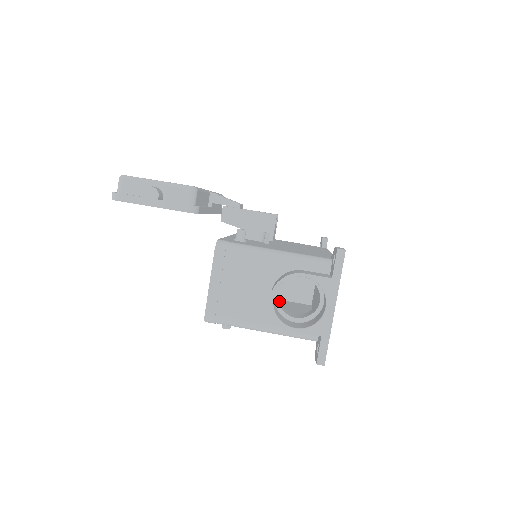
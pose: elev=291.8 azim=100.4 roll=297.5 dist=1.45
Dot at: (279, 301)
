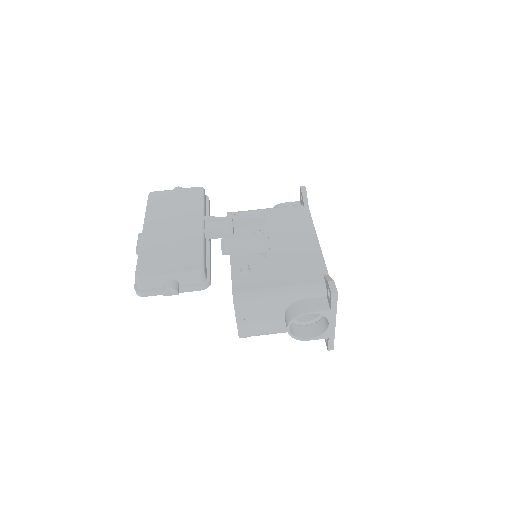
Dot at: occluded
